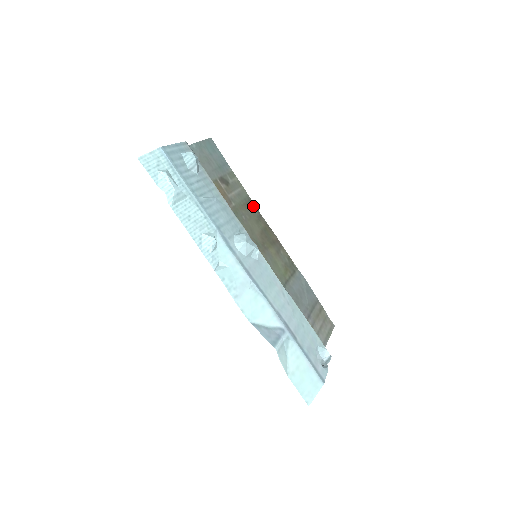
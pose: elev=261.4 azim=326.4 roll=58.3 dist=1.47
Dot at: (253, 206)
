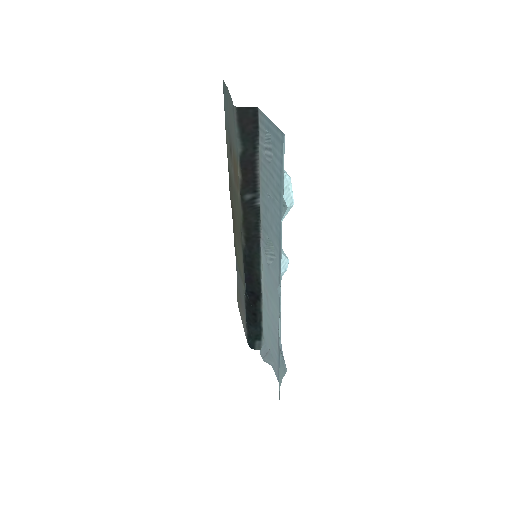
Dot at: (229, 178)
